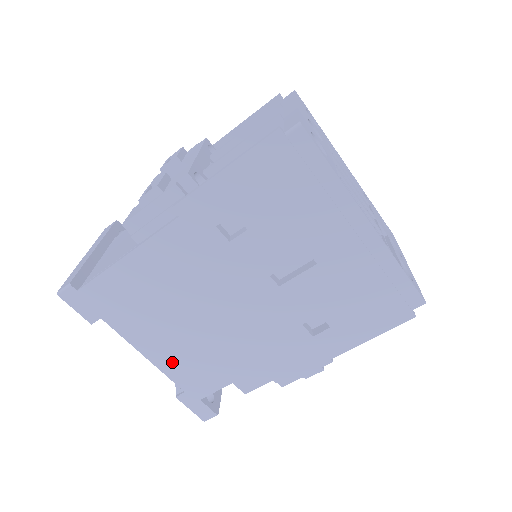
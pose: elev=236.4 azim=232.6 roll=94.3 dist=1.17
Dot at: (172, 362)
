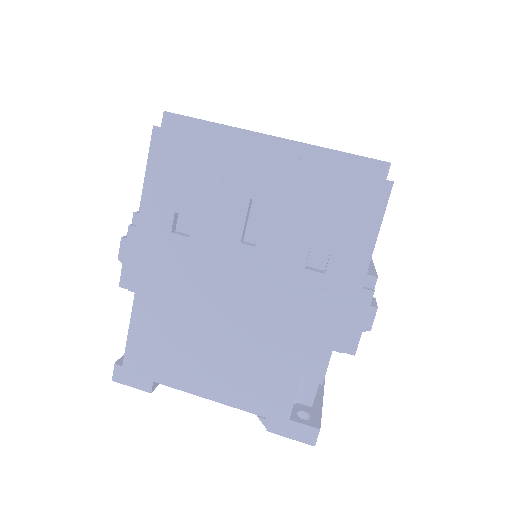
Dot at: (234, 390)
